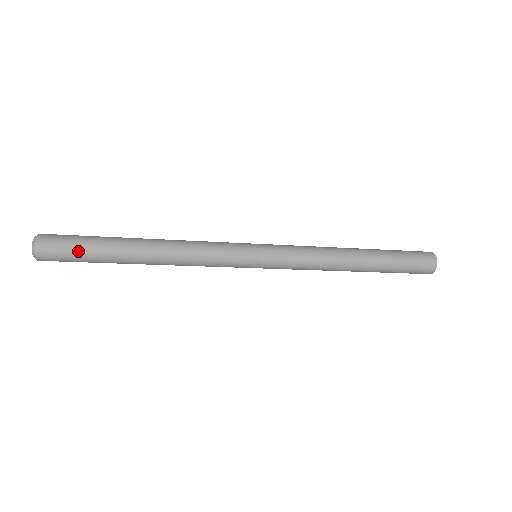
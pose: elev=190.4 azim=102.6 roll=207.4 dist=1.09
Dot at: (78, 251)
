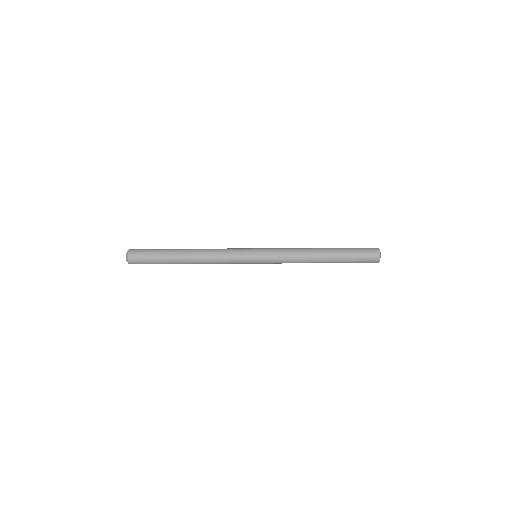
Dot at: (151, 262)
